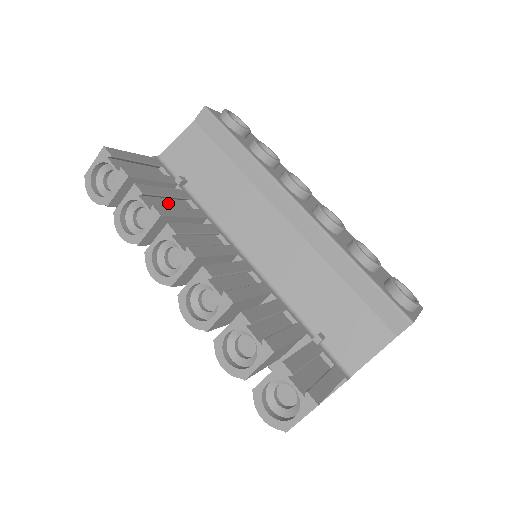
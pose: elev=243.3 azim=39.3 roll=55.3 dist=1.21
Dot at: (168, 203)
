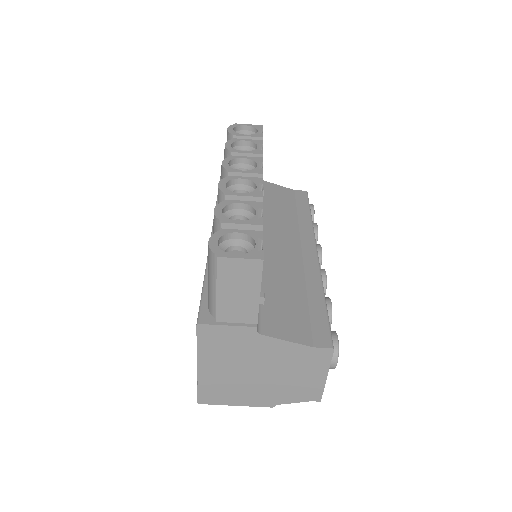
Dot at: occluded
